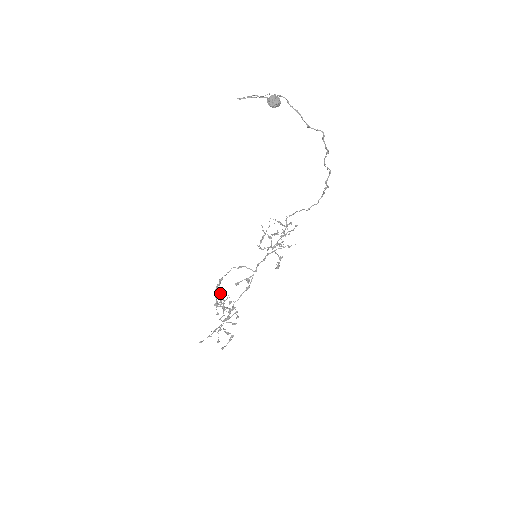
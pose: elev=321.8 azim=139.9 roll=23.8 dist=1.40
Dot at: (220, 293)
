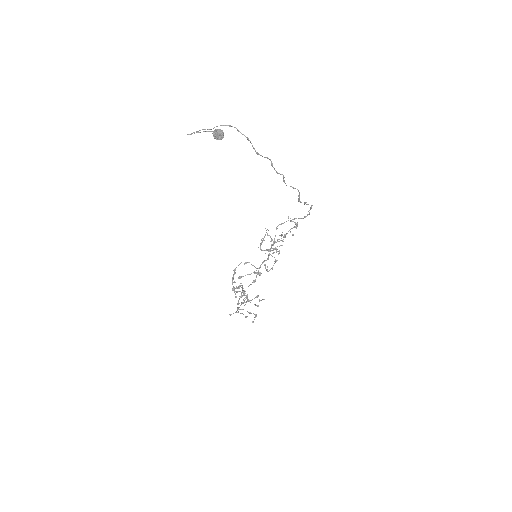
Dot at: occluded
